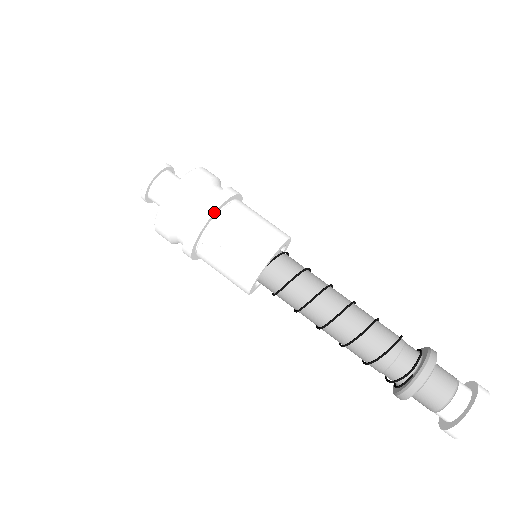
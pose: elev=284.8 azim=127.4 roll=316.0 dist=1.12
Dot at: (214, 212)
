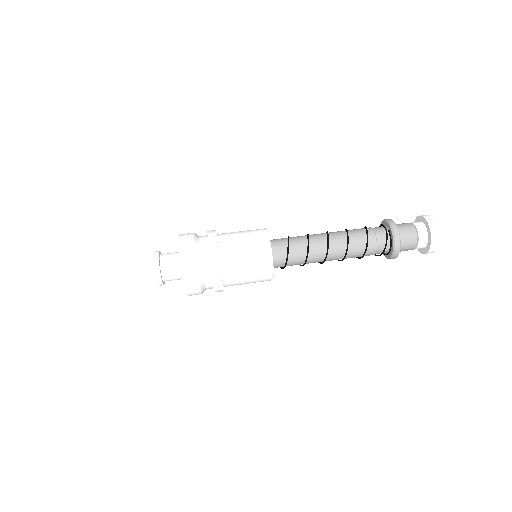
Dot at: (216, 235)
